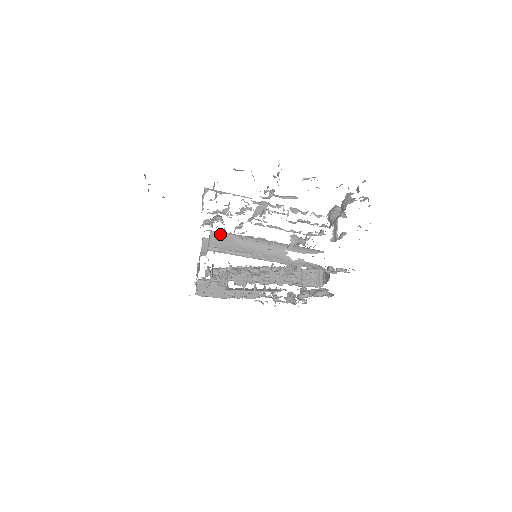
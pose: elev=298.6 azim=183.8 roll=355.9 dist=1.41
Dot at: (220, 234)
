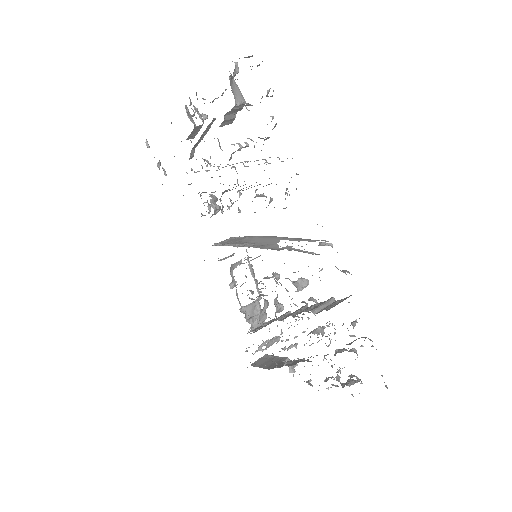
Dot at: (236, 237)
